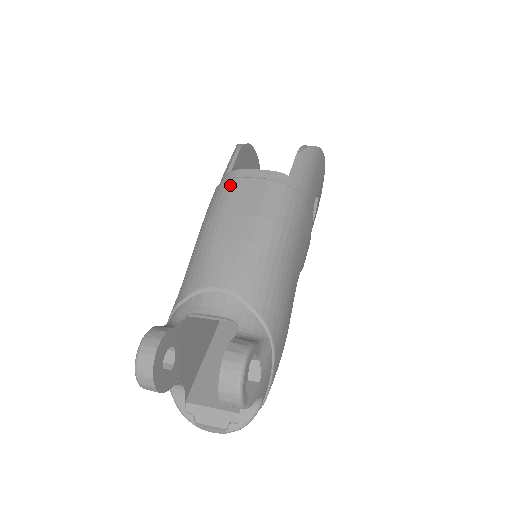
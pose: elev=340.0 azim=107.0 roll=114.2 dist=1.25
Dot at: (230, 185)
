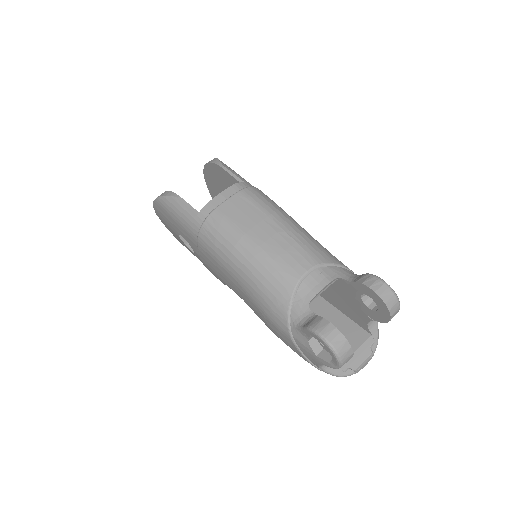
Dot at: (219, 215)
